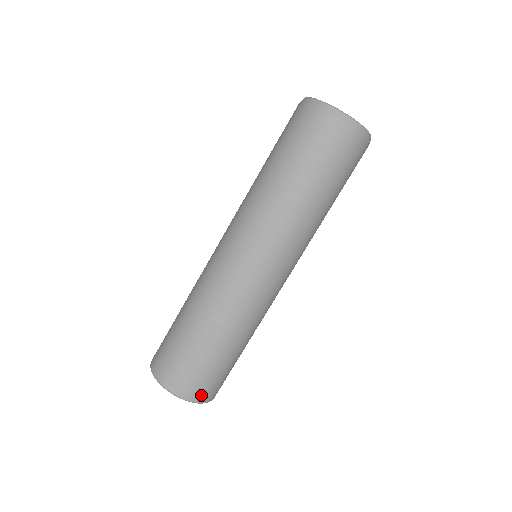
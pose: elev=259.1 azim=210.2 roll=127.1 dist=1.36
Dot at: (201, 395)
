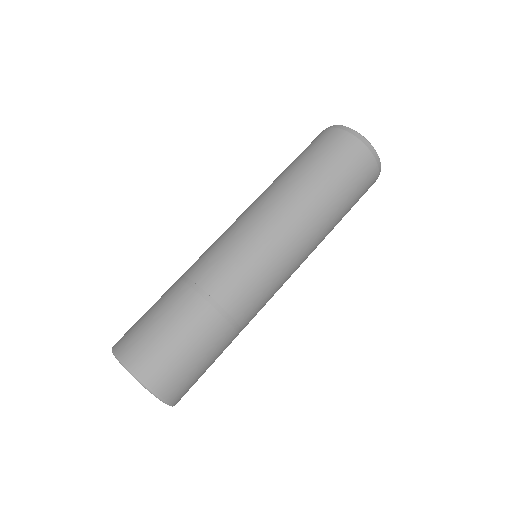
Dot at: (168, 389)
